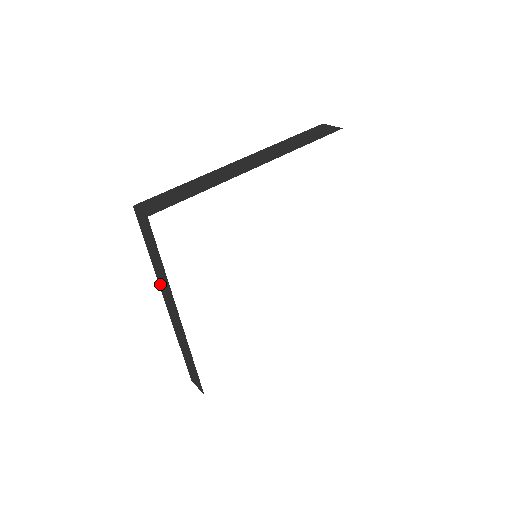
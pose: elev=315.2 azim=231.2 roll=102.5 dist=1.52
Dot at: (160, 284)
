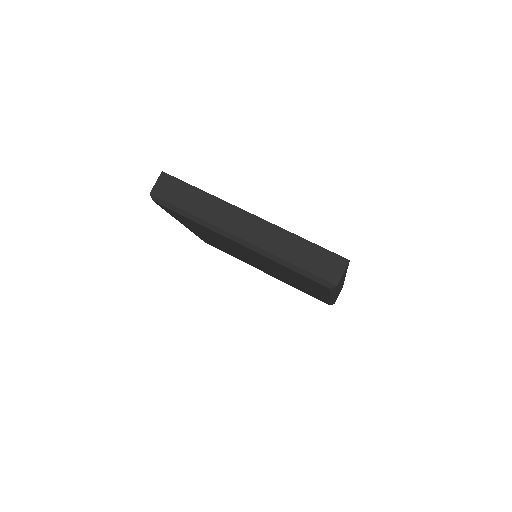
Dot at: (215, 222)
